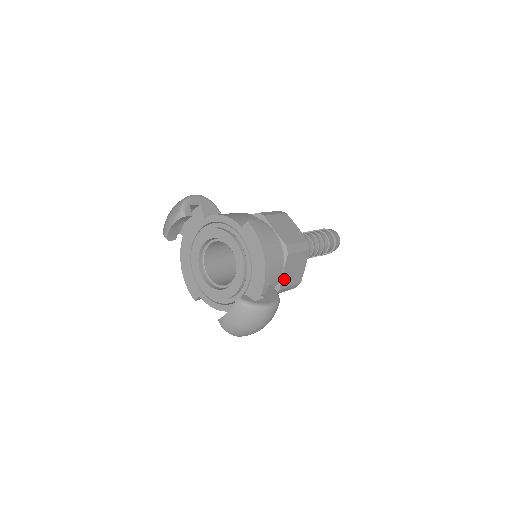
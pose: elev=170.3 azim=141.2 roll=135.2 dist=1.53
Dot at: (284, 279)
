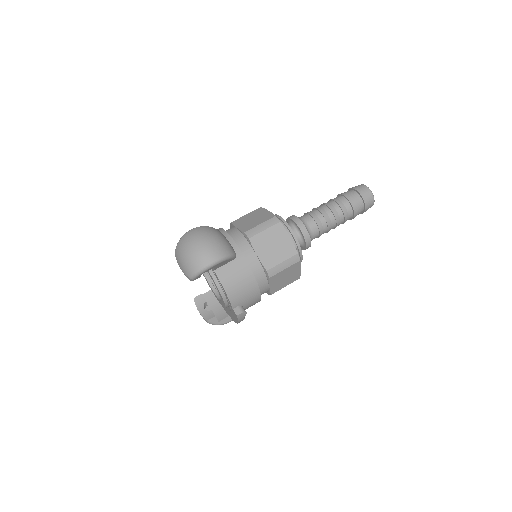
Dot at: occluded
